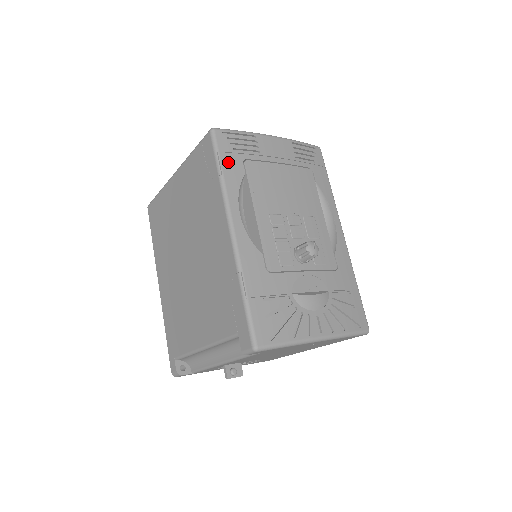
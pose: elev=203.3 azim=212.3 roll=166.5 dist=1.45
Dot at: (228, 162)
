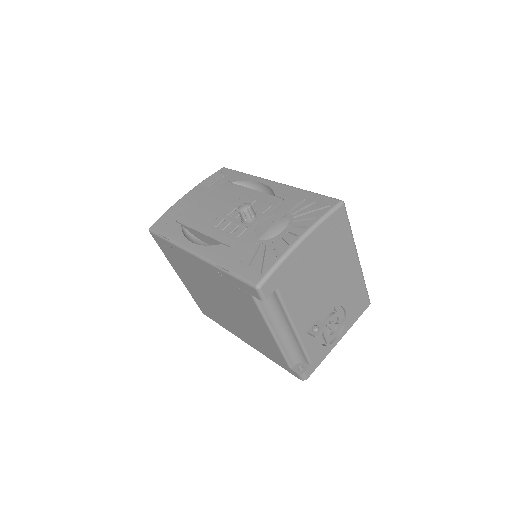
Dot at: (168, 231)
